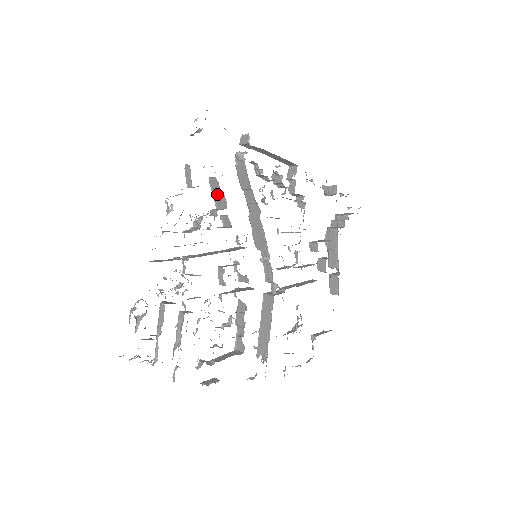
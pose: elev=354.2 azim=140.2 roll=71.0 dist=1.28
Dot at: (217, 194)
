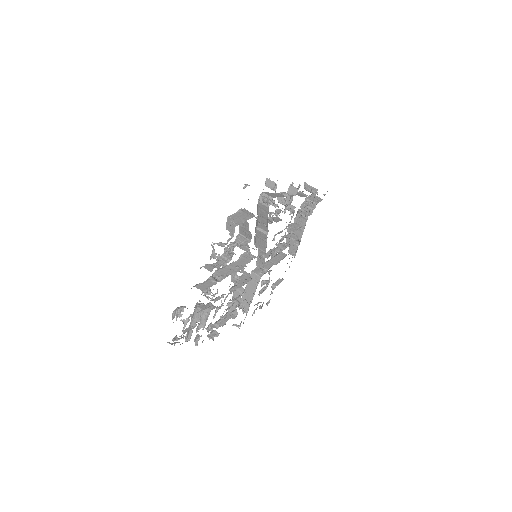
Dot at: (244, 229)
